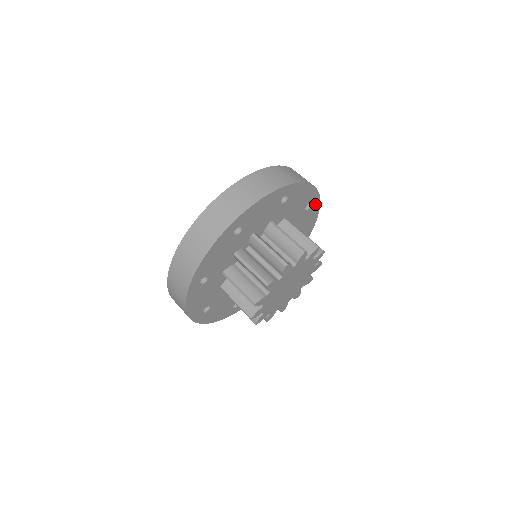
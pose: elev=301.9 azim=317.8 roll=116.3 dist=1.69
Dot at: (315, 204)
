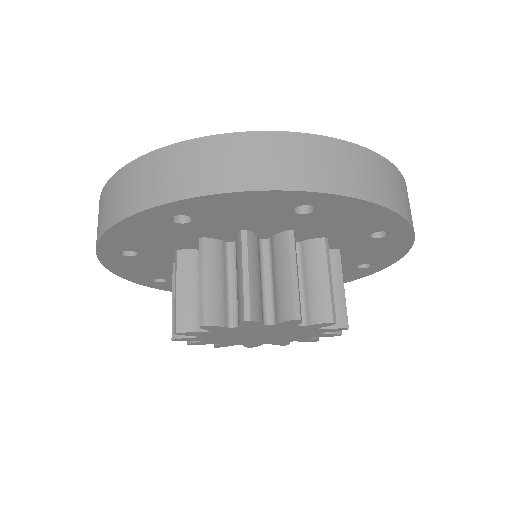
Dot at: (333, 201)
